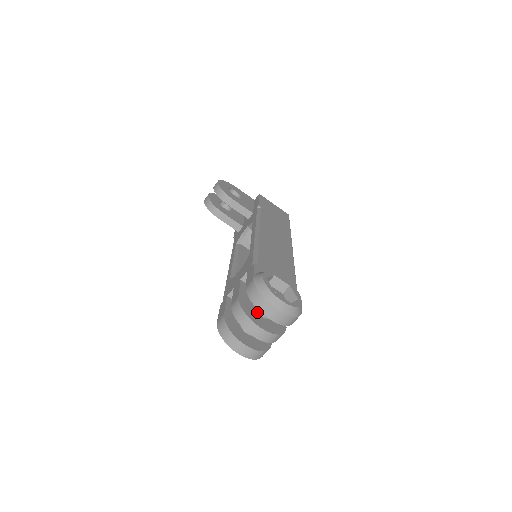
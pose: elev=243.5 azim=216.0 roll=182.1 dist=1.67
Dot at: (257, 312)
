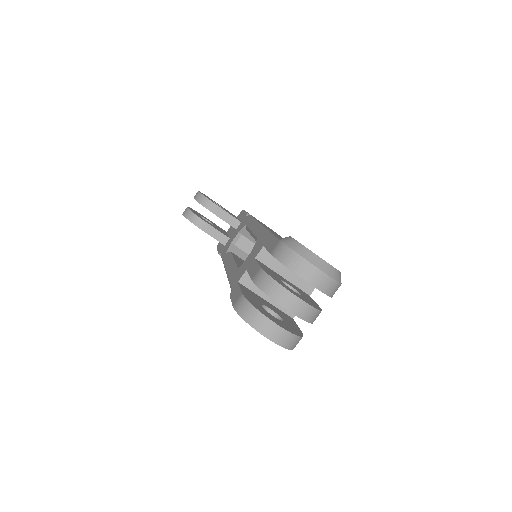
Dot at: occluded
